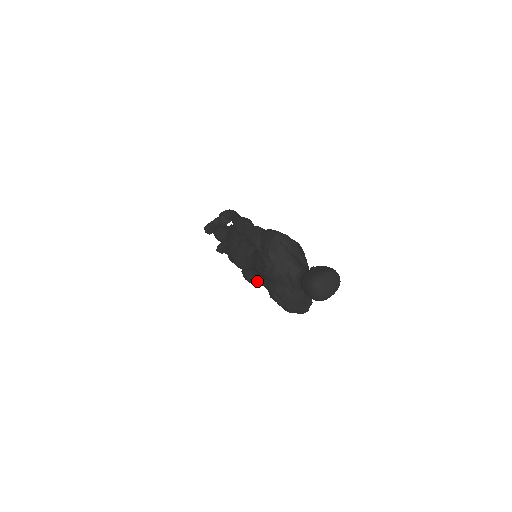
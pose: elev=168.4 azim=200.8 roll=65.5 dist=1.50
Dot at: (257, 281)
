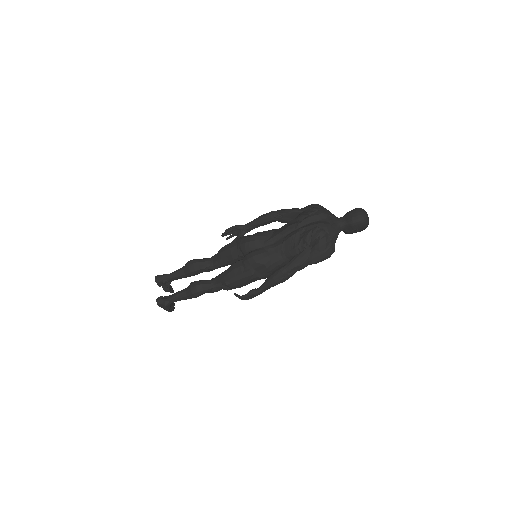
Dot at: (268, 255)
